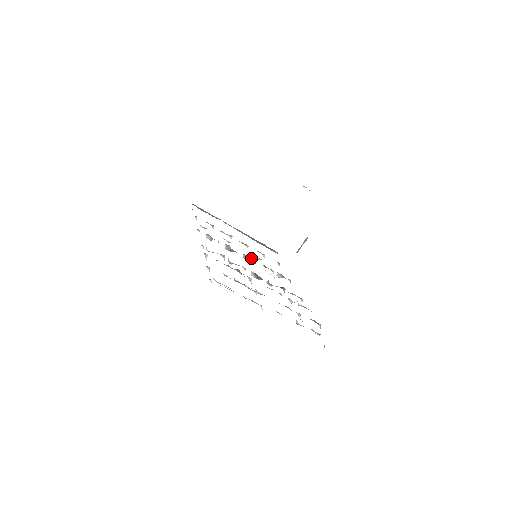
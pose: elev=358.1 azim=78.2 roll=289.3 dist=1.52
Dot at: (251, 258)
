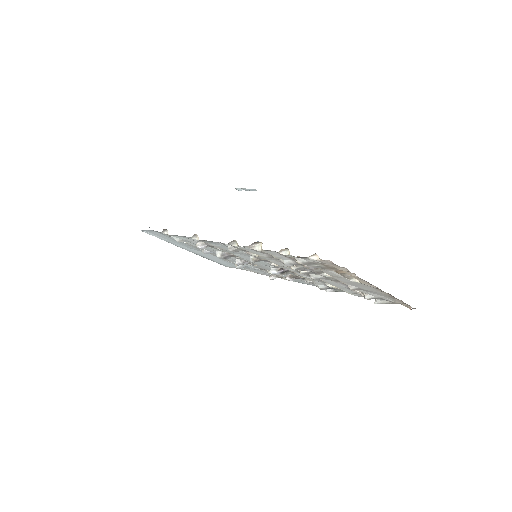
Dot at: occluded
